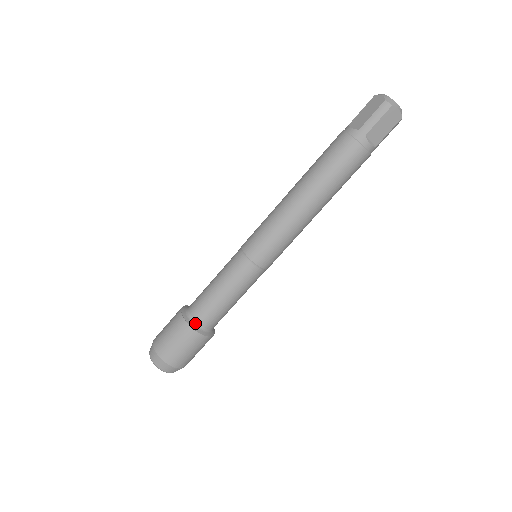
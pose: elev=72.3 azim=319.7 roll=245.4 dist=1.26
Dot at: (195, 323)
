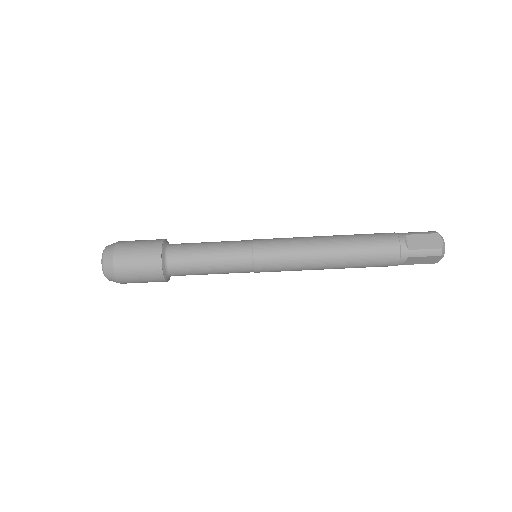
Dot at: (167, 267)
